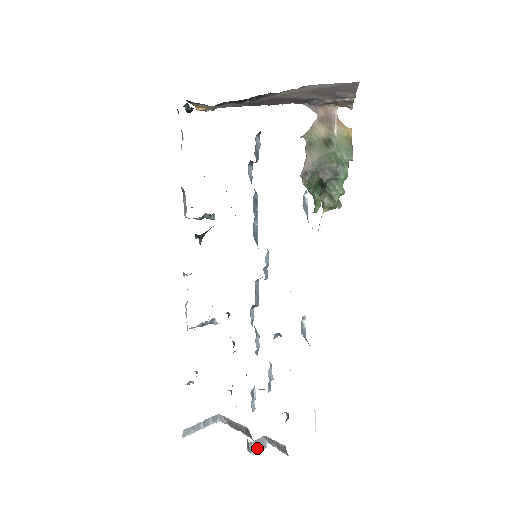
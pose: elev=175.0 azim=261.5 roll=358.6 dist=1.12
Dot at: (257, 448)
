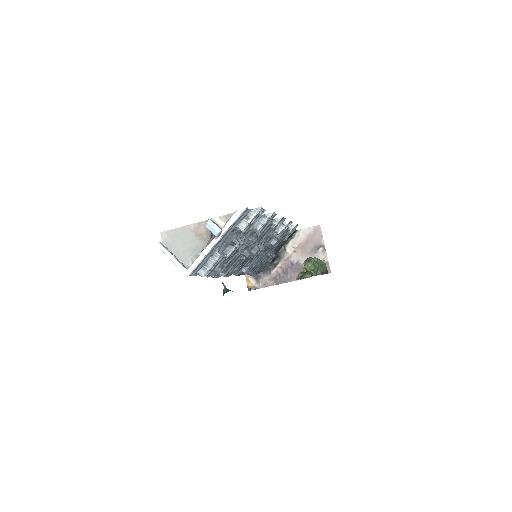
Dot at: (214, 223)
